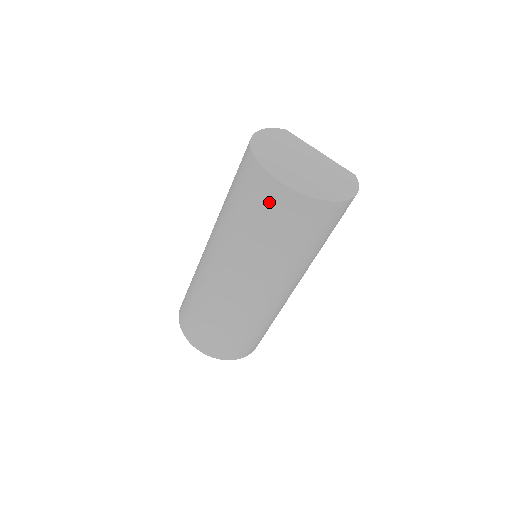
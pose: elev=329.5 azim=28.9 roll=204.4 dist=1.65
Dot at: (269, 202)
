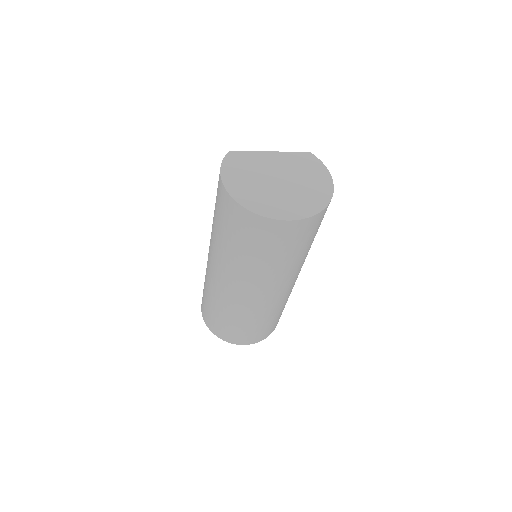
Dot at: (286, 237)
